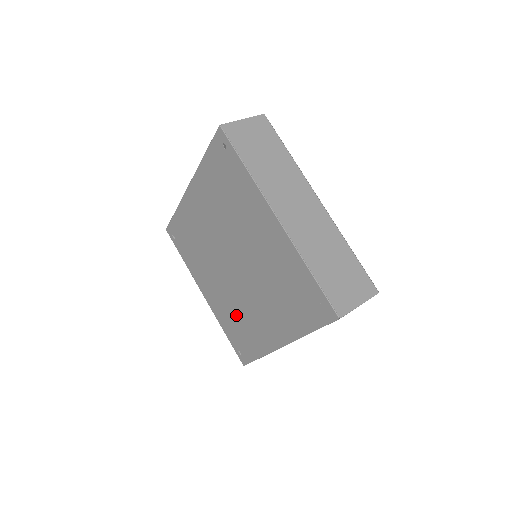
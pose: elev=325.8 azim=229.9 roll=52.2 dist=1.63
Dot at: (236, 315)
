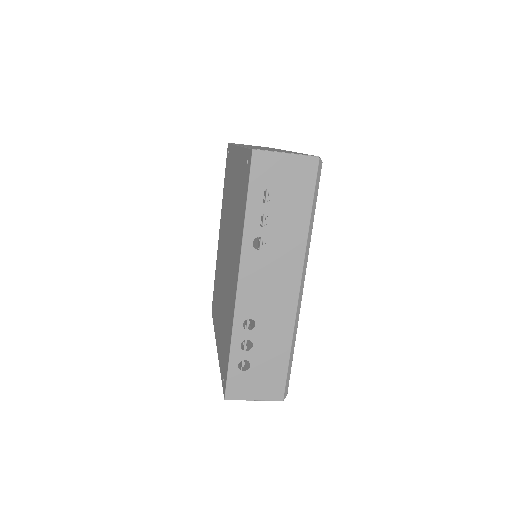
Dot at: (225, 318)
